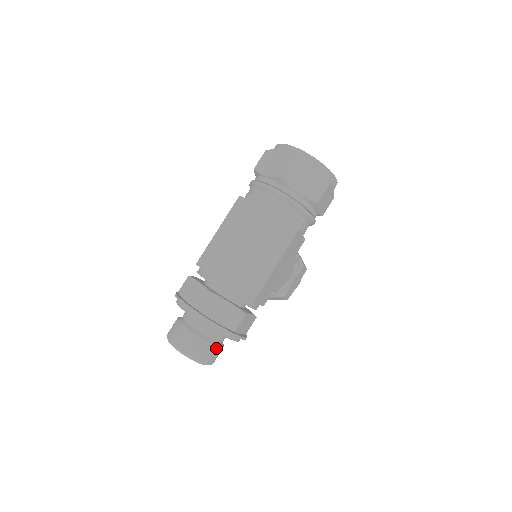
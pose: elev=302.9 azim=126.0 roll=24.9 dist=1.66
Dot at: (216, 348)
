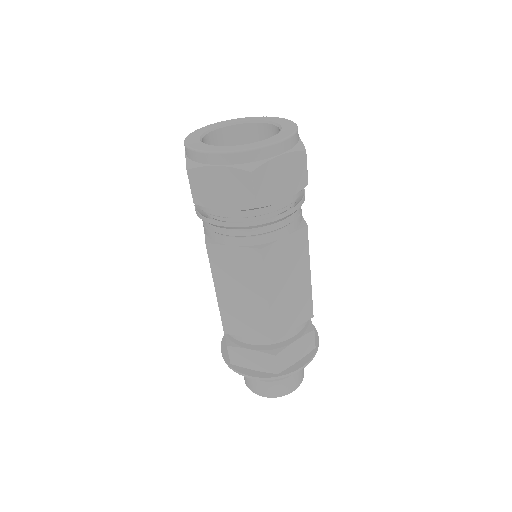
Dot at: occluded
